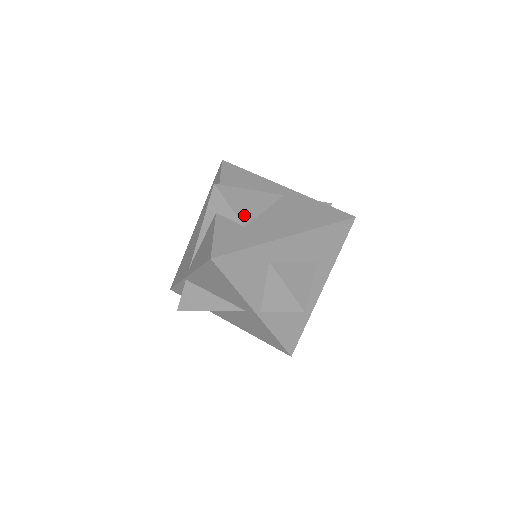
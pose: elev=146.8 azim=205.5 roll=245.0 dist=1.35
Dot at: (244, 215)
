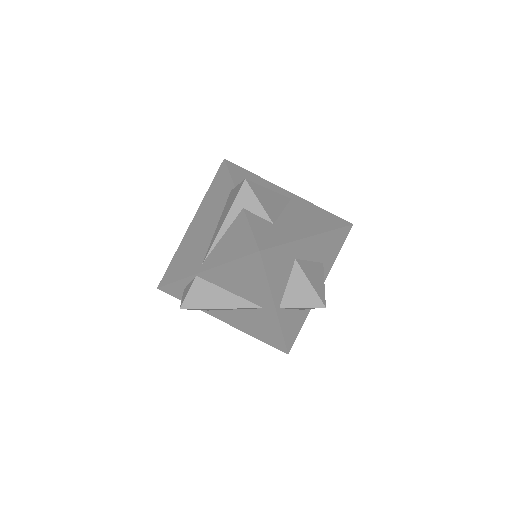
Dot at: (271, 213)
